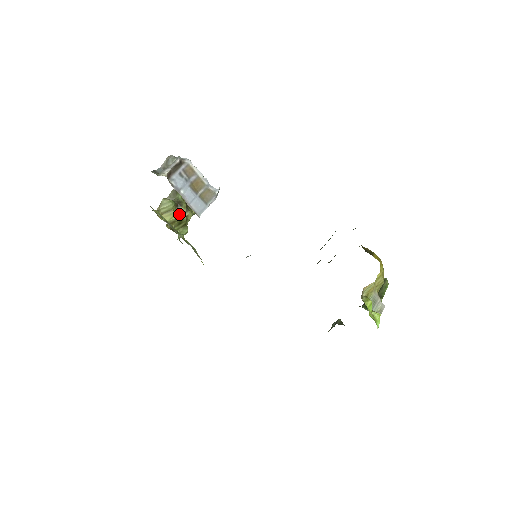
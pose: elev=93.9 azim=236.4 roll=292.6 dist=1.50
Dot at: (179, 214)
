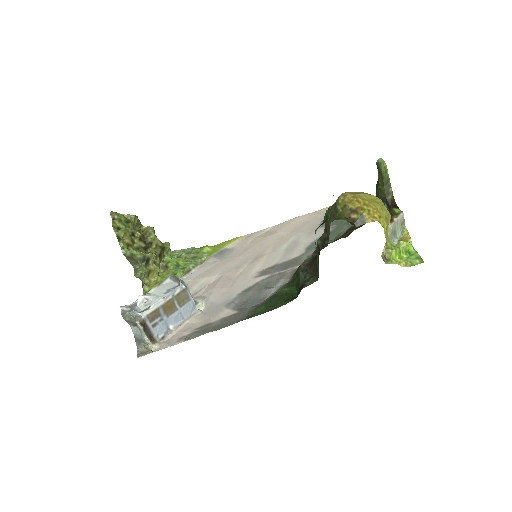
Dot at: (154, 259)
